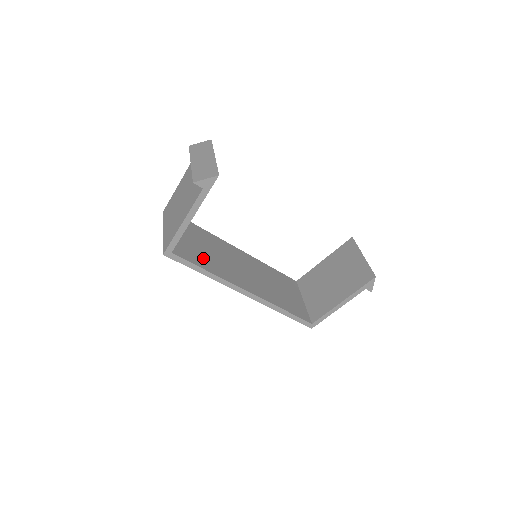
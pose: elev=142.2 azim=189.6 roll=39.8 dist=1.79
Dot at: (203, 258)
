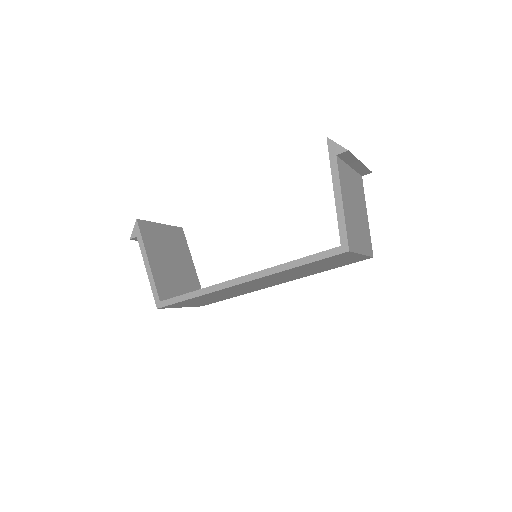
Dot at: occluded
